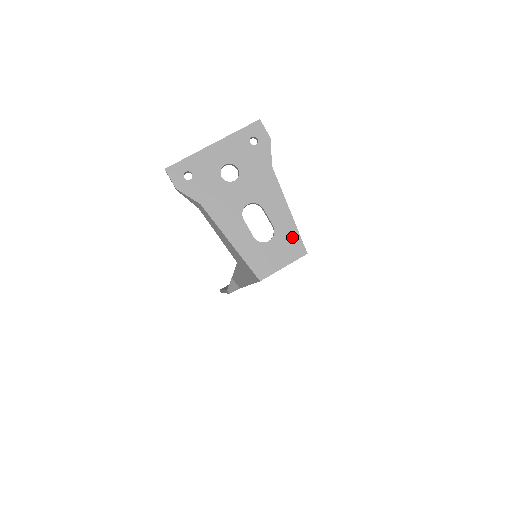
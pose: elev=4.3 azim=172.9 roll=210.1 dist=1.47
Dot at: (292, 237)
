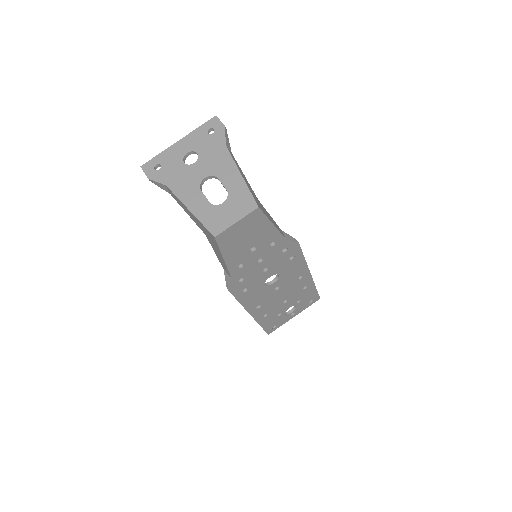
Dot at: (244, 196)
